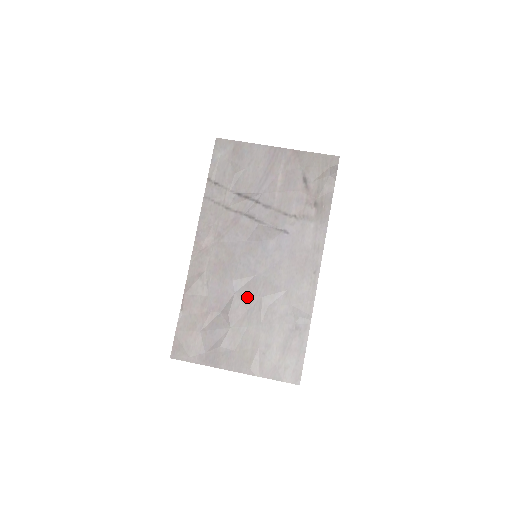
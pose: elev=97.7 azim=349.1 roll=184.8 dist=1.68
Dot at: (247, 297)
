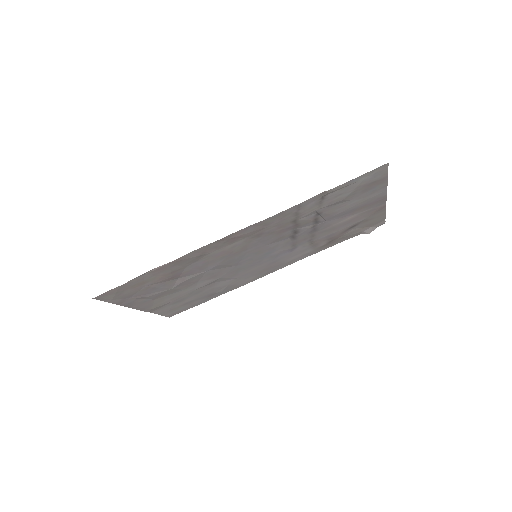
Dot at: (211, 275)
